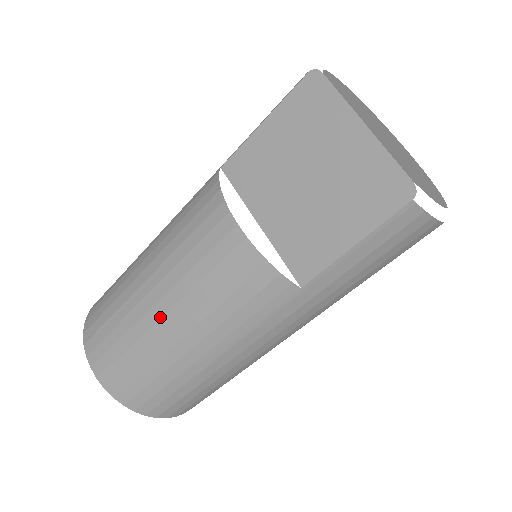
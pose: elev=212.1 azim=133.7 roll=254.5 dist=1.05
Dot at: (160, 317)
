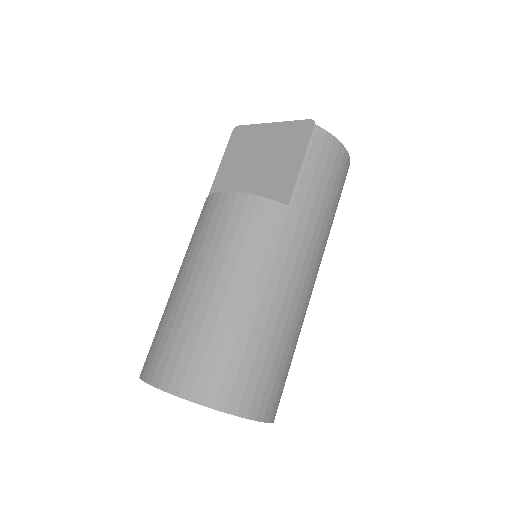
Dot at: (203, 288)
